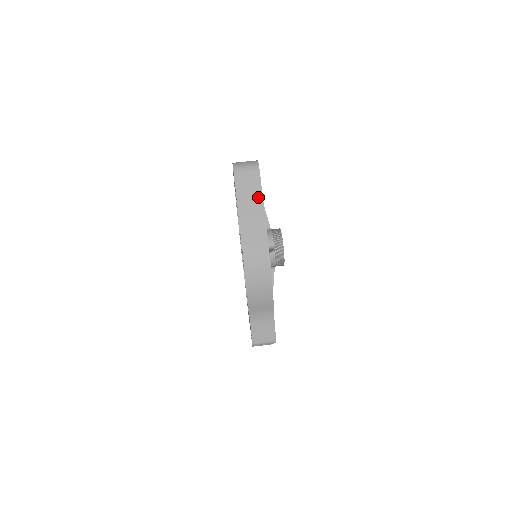
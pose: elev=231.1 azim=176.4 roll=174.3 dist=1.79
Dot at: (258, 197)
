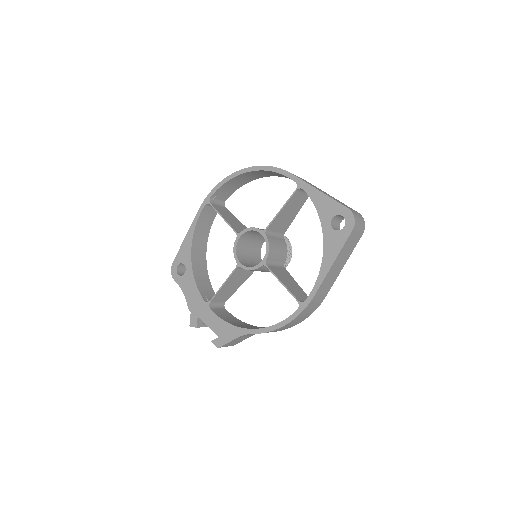
Dot at: (346, 259)
